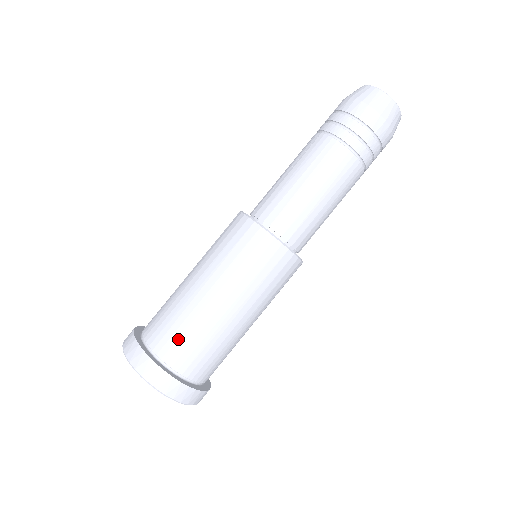
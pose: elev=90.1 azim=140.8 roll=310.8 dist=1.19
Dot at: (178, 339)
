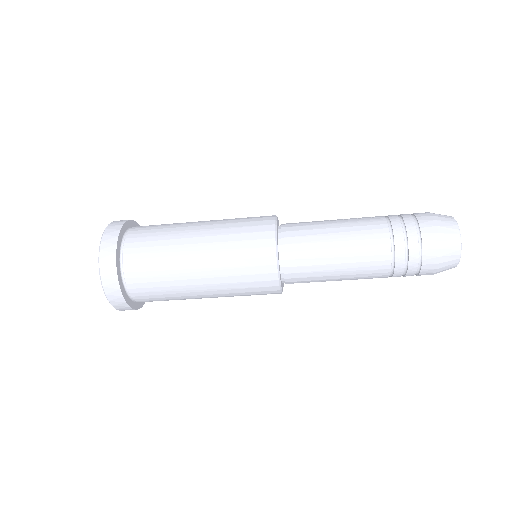
Dot at: (158, 300)
